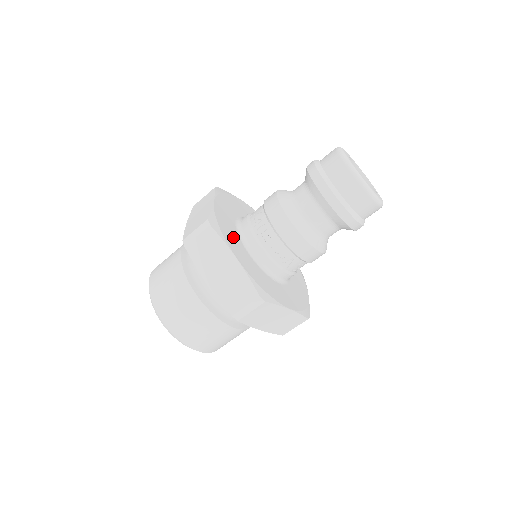
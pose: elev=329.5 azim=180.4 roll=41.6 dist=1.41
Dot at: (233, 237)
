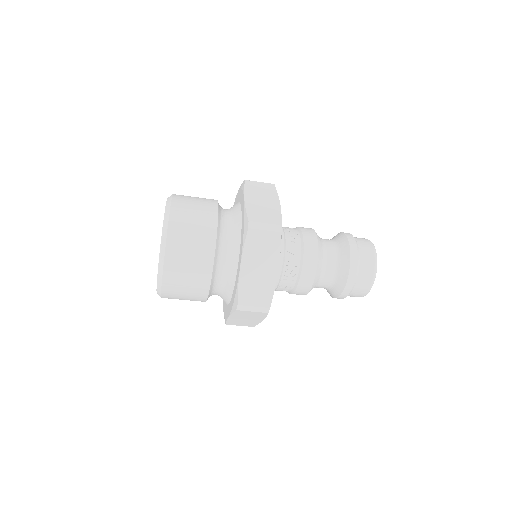
Dot at: occluded
